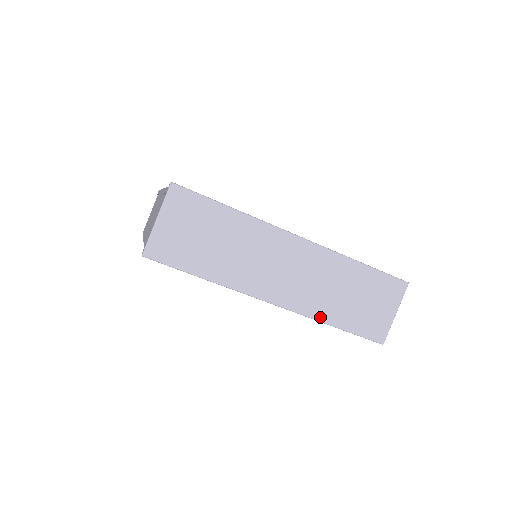
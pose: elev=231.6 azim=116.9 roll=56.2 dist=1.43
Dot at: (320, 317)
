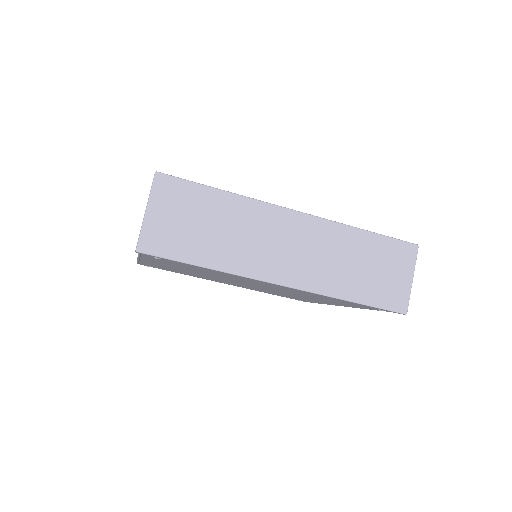
Dot at: (334, 293)
